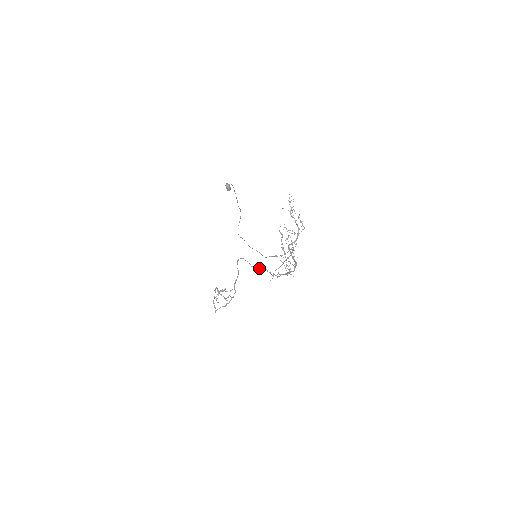
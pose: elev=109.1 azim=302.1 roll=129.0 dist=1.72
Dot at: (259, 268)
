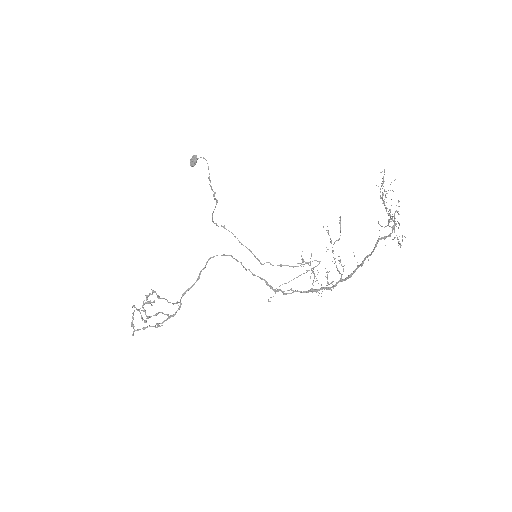
Dot at: occluded
